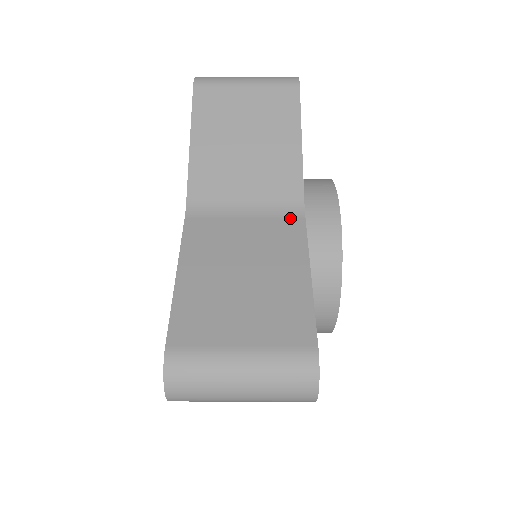
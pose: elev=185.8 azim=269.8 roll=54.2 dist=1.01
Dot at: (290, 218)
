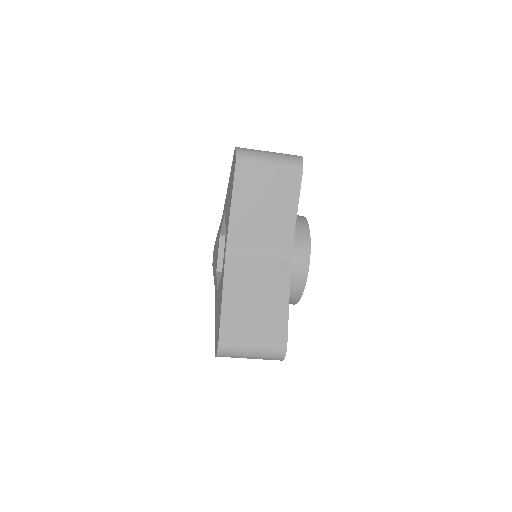
Dot at: (283, 263)
